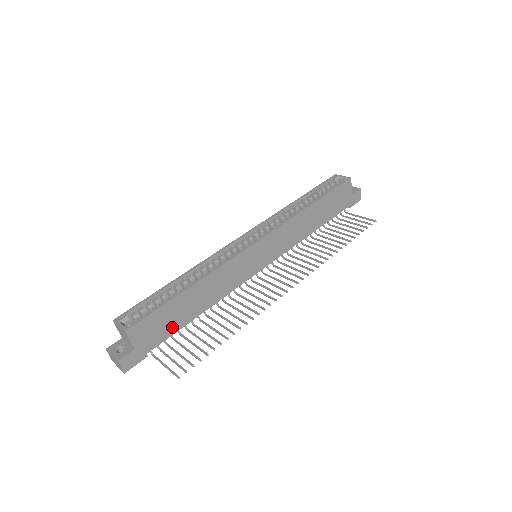
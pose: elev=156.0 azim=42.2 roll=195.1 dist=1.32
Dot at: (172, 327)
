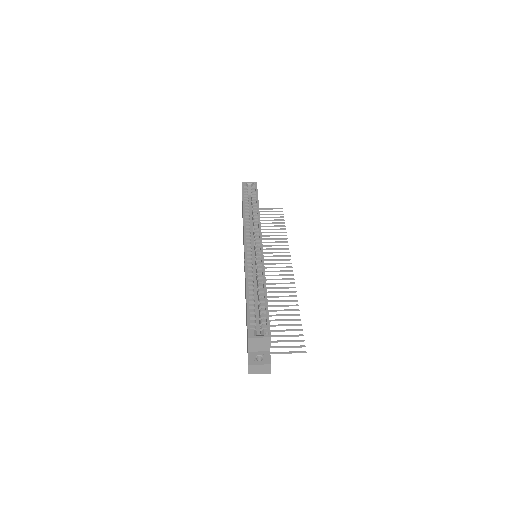
Dot at: occluded
